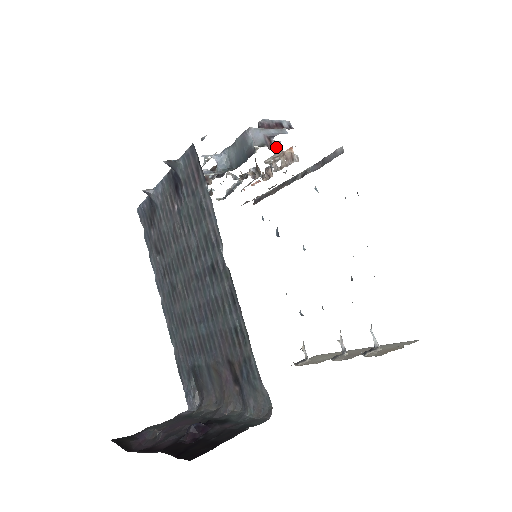
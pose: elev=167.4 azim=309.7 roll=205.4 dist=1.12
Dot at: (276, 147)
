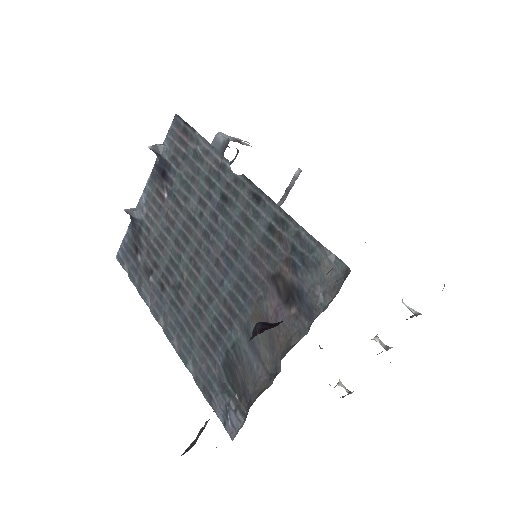
Dot at: (246, 145)
